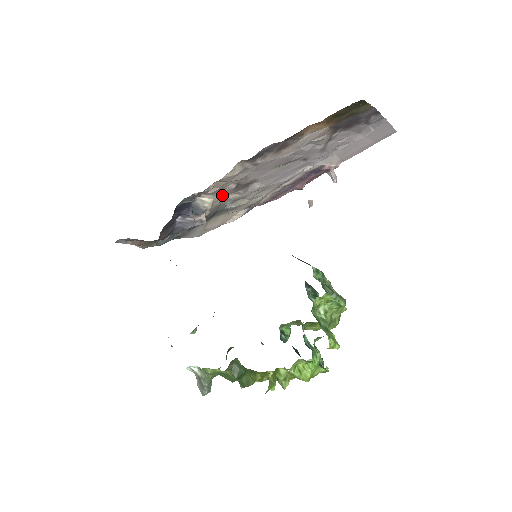
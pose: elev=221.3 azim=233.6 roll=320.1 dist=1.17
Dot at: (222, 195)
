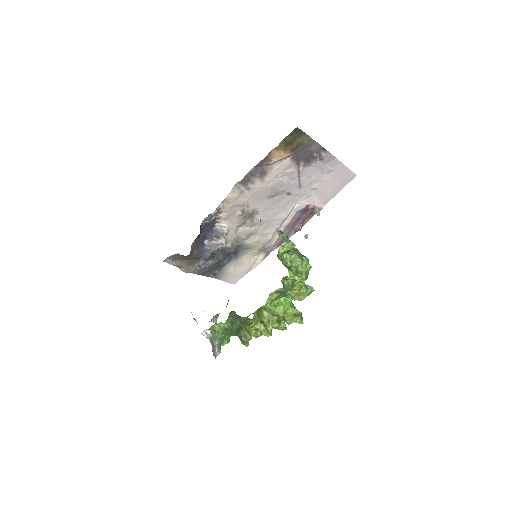
Dot at: (235, 224)
